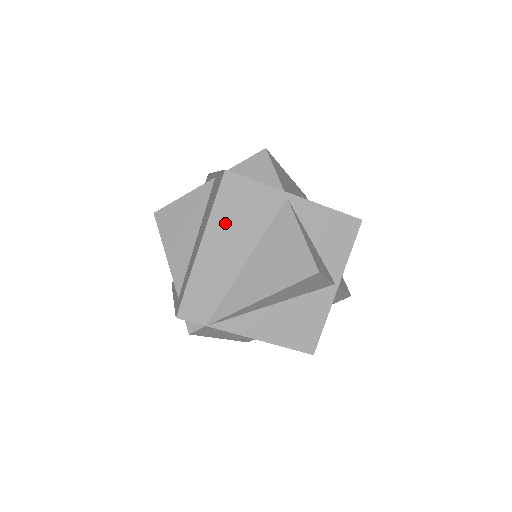
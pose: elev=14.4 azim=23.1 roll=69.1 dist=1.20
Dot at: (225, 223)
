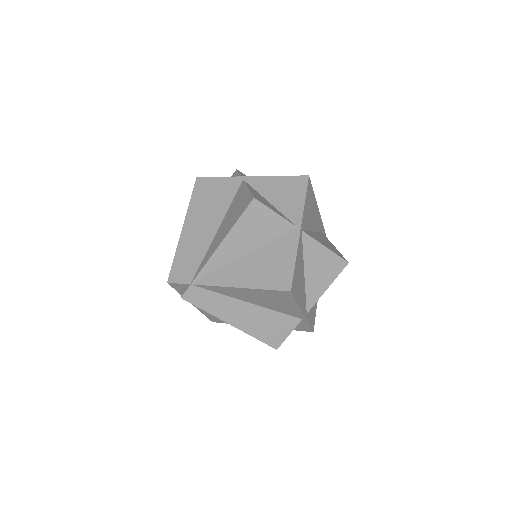
Dot at: (199, 209)
